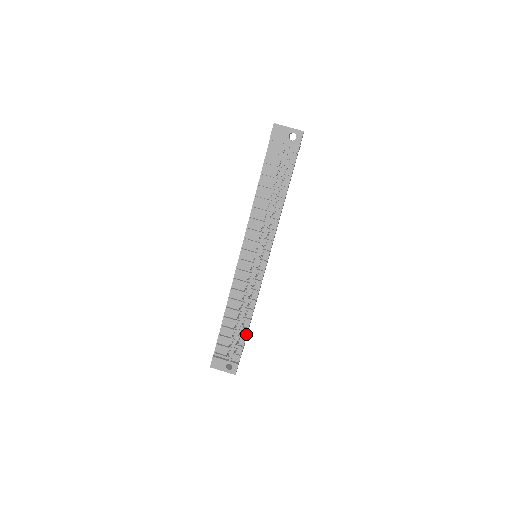
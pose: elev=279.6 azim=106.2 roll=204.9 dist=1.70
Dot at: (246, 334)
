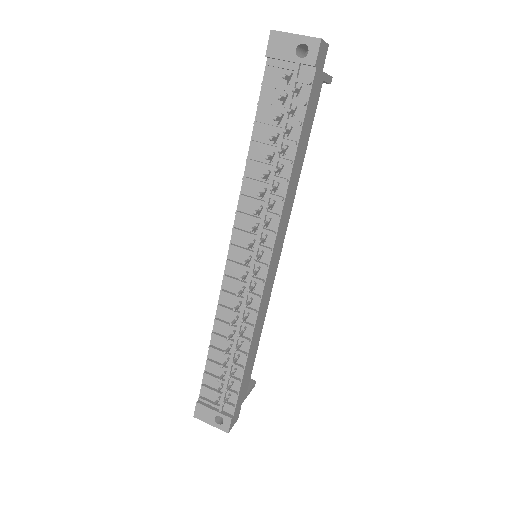
Dot at: (242, 375)
